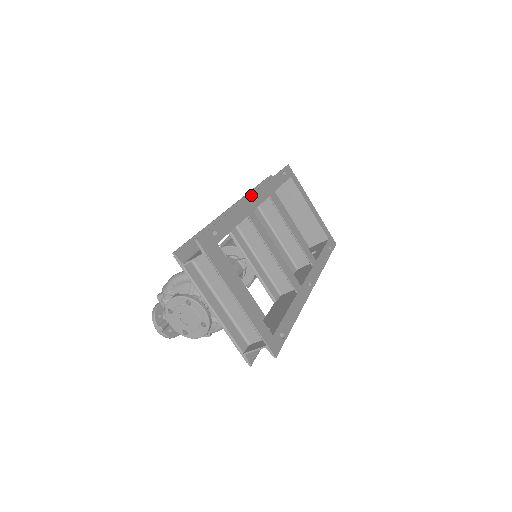
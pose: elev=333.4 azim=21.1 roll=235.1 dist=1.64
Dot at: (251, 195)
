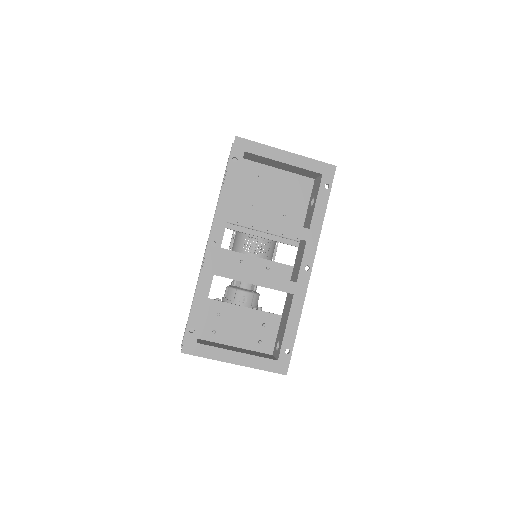
Dot at: (208, 247)
